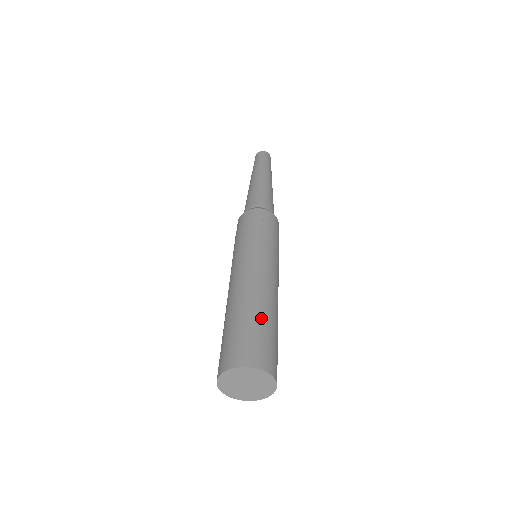
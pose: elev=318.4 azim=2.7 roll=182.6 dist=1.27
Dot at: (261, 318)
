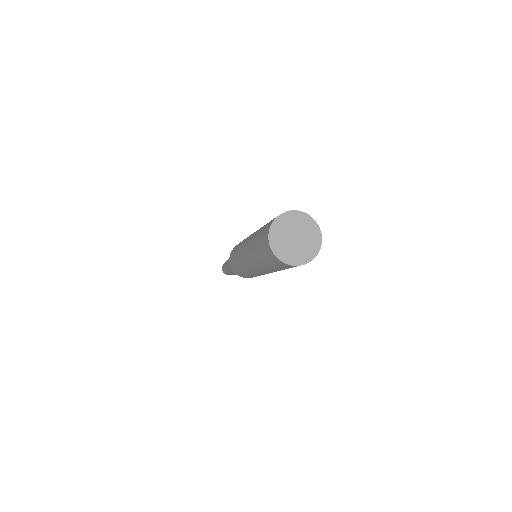
Dot at: occluded
